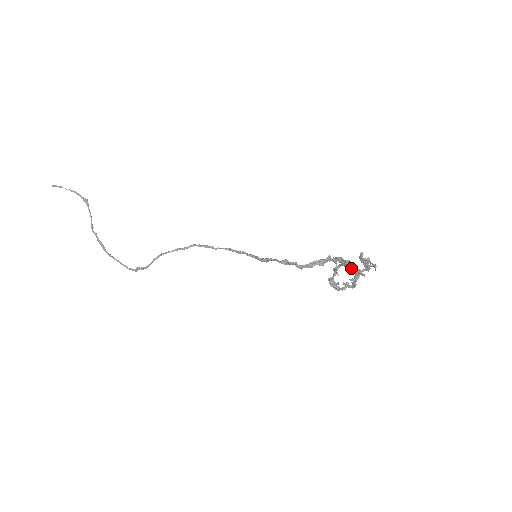
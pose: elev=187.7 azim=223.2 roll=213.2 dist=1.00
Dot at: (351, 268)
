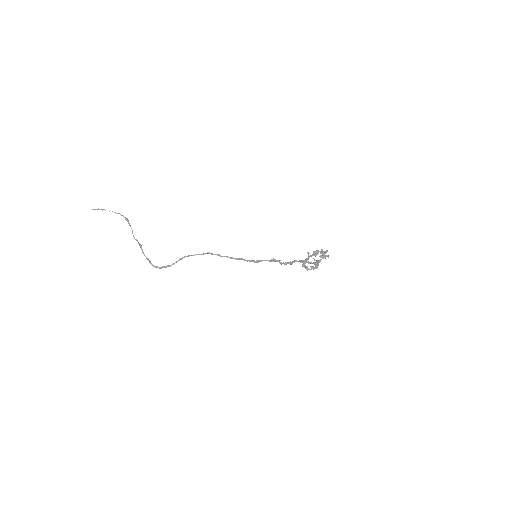
Dot at: (314, 259)
